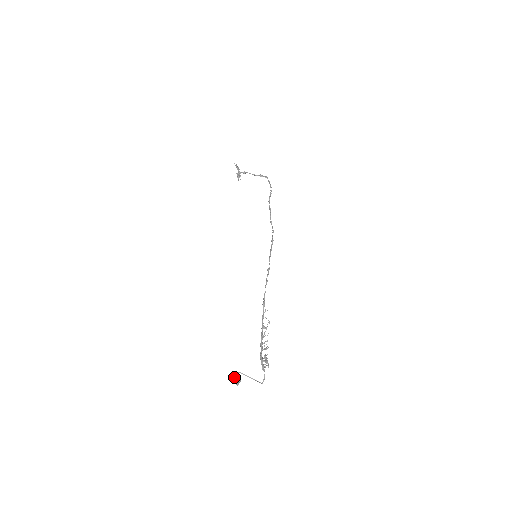
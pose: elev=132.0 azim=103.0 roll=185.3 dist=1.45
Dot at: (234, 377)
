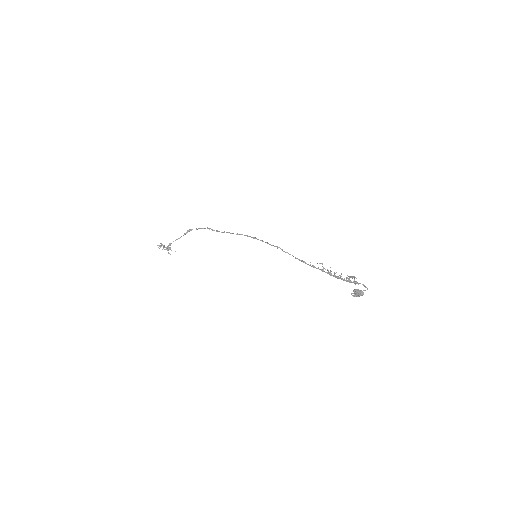
Dot at: occluded
